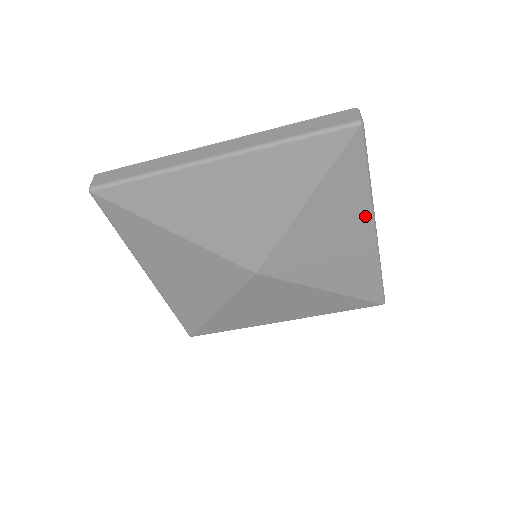
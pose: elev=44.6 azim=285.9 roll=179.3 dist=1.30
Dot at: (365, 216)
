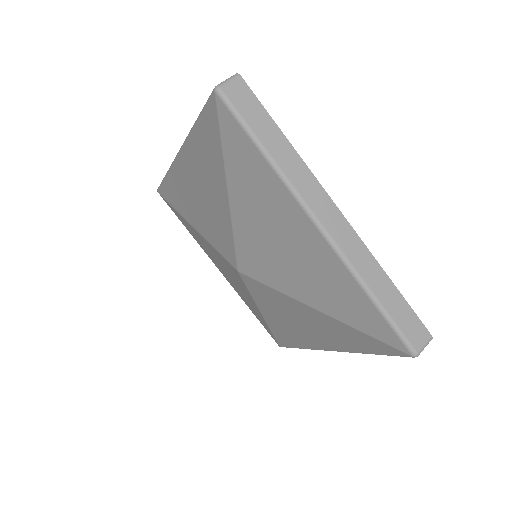
Dot at: (293, 206)
